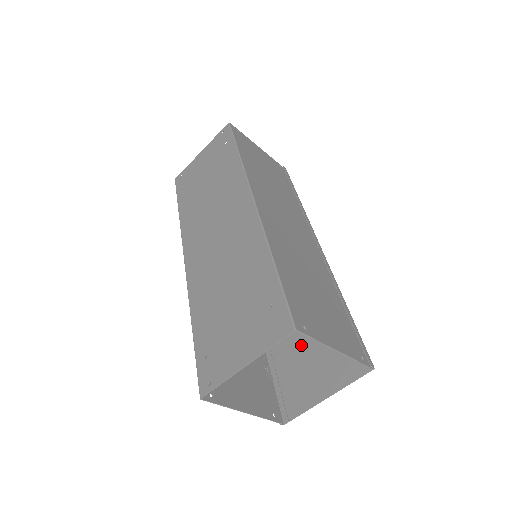
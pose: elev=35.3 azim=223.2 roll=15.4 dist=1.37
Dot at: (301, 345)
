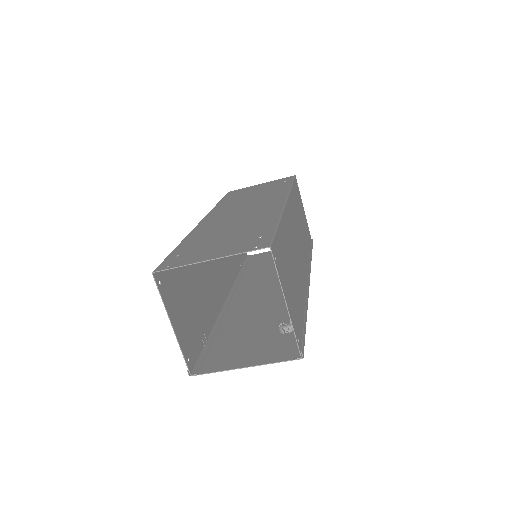
Dot at: (247, 332)
